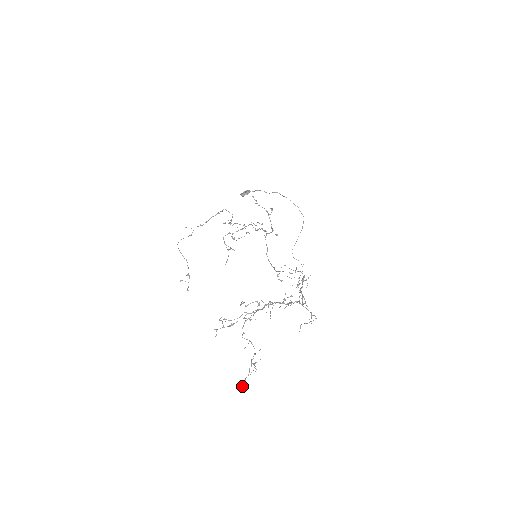
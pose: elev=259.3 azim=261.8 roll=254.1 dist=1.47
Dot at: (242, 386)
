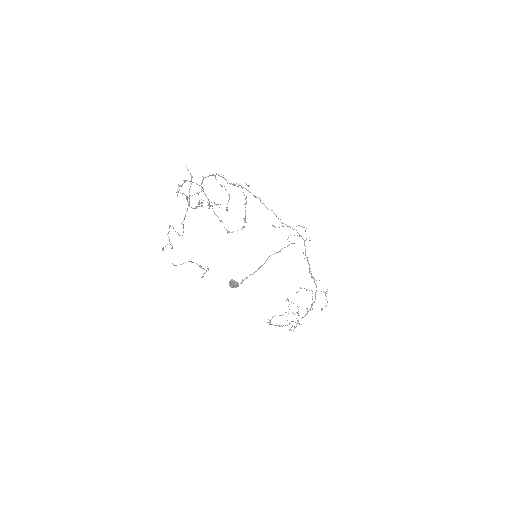
Dot at: (288, 301)
